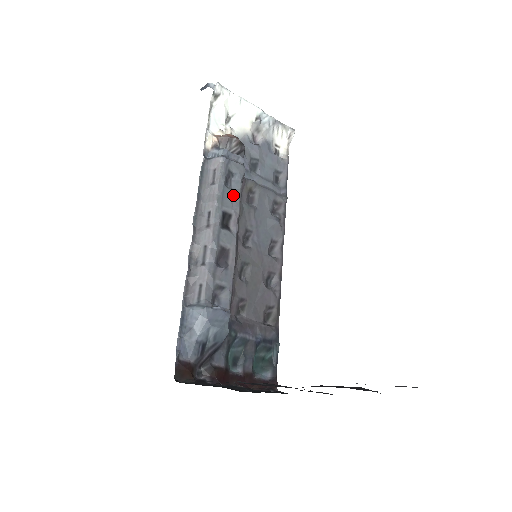
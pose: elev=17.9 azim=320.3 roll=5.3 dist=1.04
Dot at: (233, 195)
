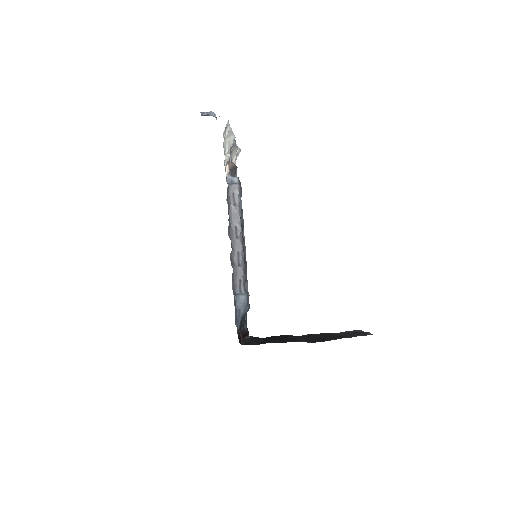
Dot at: (242, 212)
